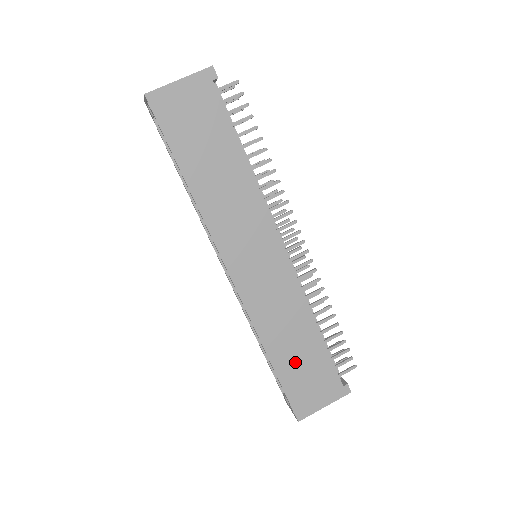
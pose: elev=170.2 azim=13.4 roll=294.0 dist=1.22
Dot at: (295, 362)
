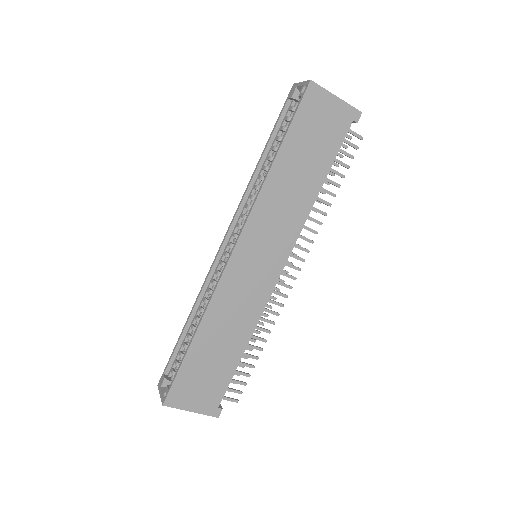
Dot at: (208, 357)
